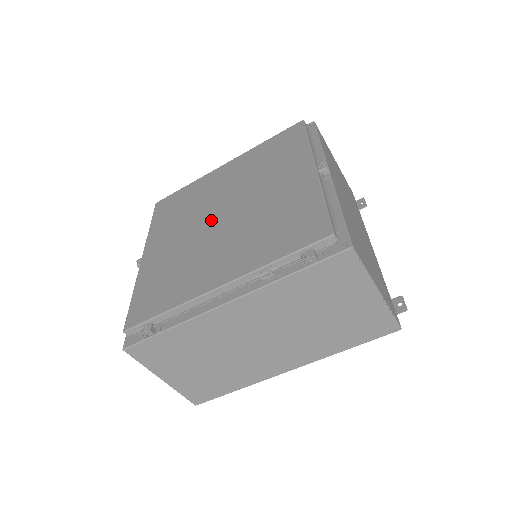
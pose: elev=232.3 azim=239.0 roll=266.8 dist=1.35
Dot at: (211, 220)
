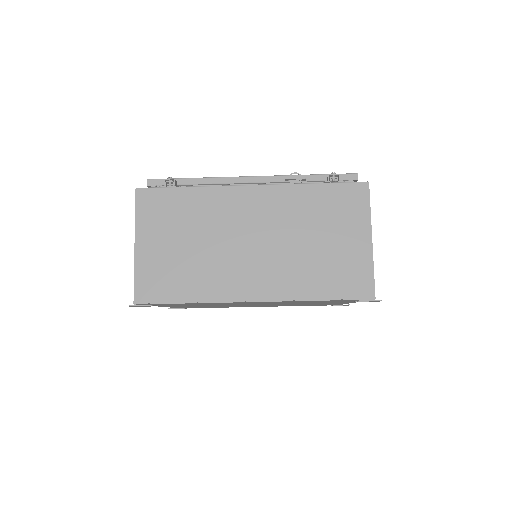
Dot at: occluded
